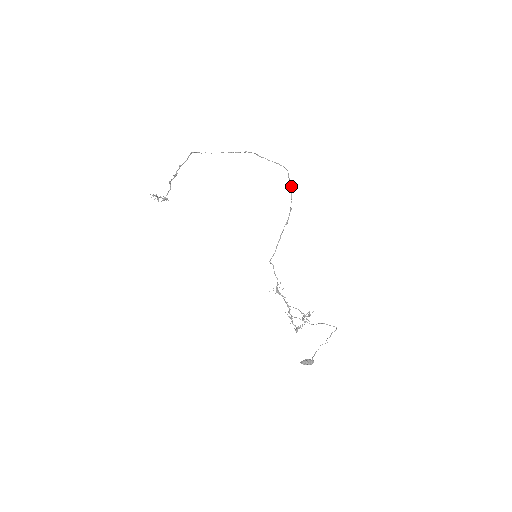
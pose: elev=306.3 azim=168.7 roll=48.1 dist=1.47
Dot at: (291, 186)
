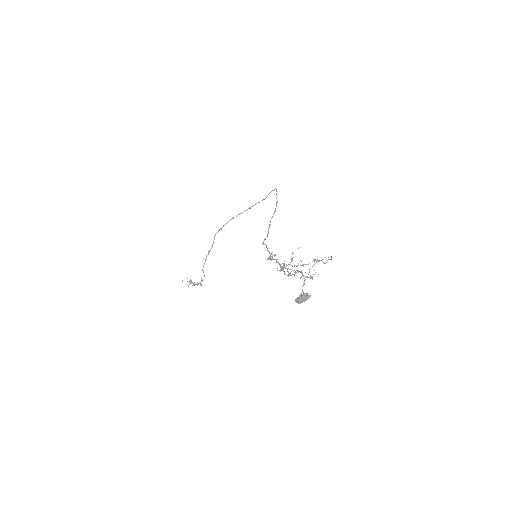
Dot at: (276, 190)
